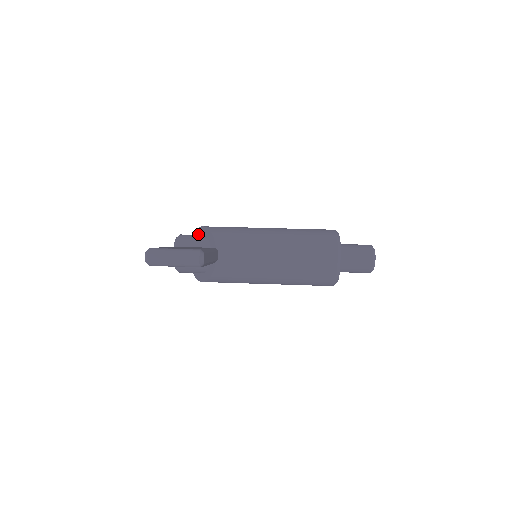
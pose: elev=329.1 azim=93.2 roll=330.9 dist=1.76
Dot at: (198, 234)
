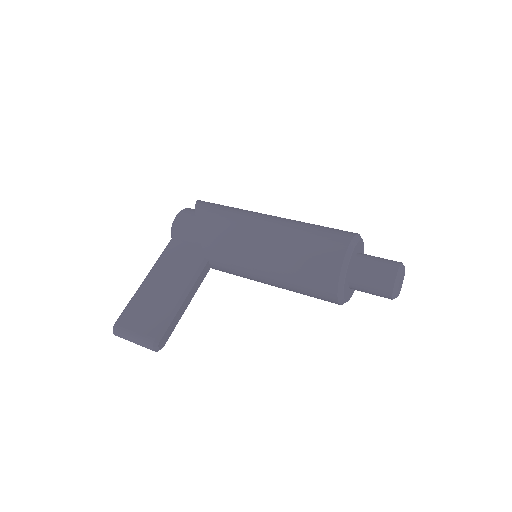
Dot at: occluded
